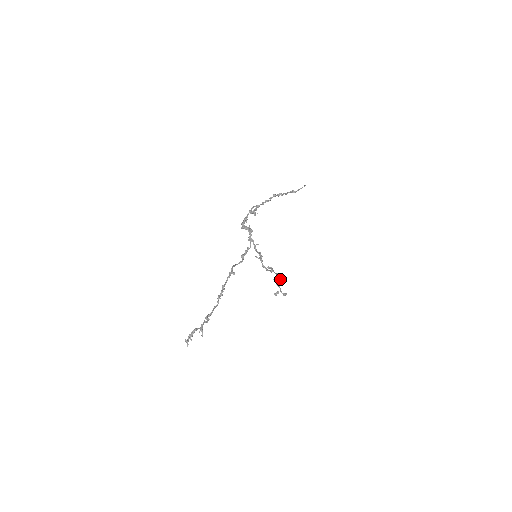
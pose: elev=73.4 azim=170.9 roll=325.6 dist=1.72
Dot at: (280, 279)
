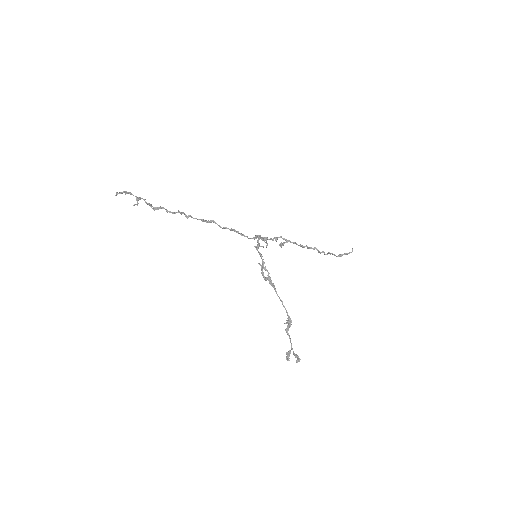
Dot at: (289, 318)
